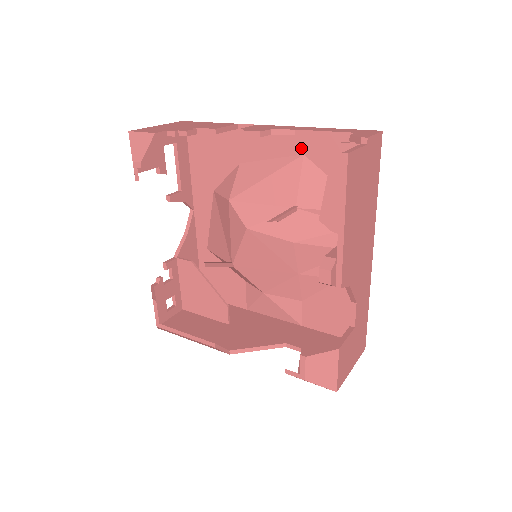
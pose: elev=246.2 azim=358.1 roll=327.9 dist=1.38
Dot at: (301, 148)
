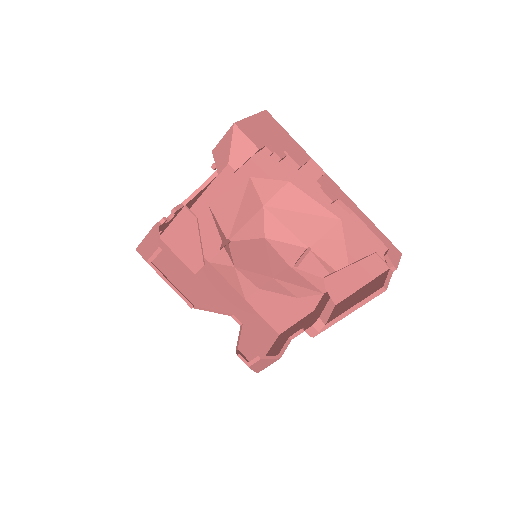
Dot at: (343, 215)
